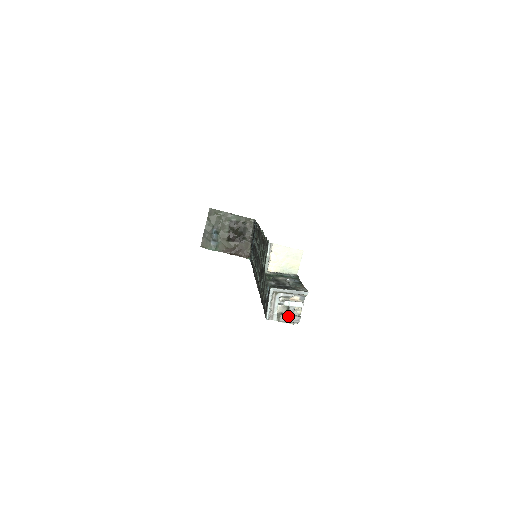
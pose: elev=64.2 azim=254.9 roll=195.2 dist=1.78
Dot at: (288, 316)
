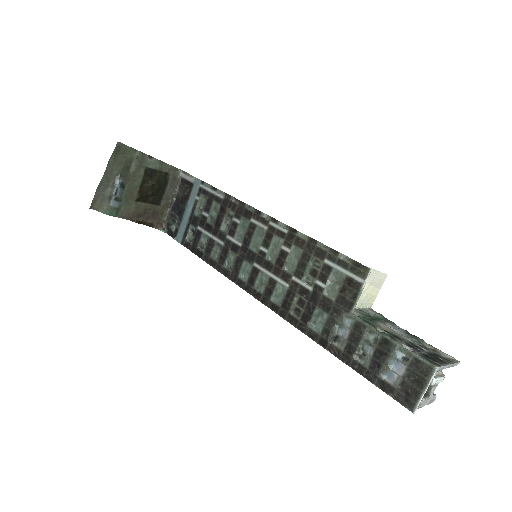
Dot at: (428, 398)
